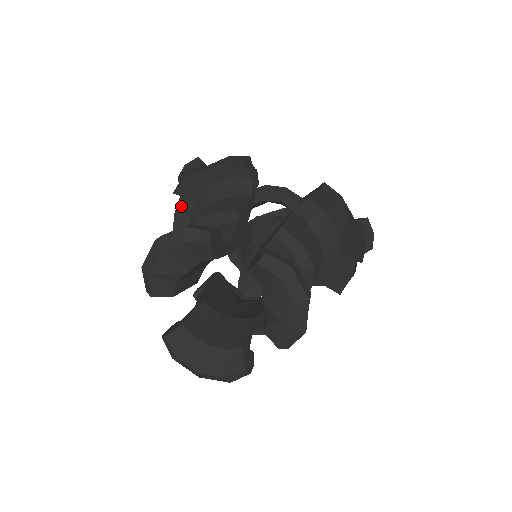
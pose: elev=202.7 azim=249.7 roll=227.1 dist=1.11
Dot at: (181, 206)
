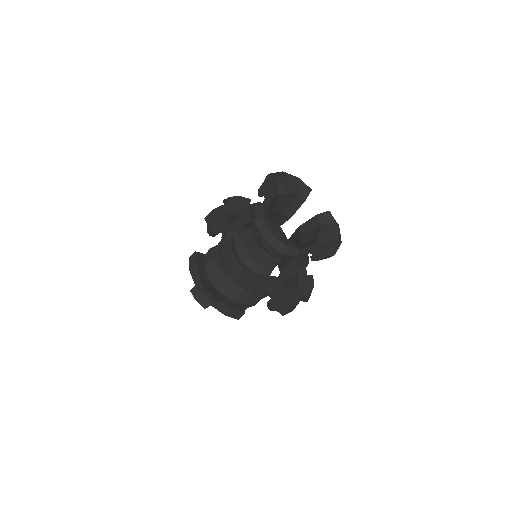
Dot at: (224, 207)
